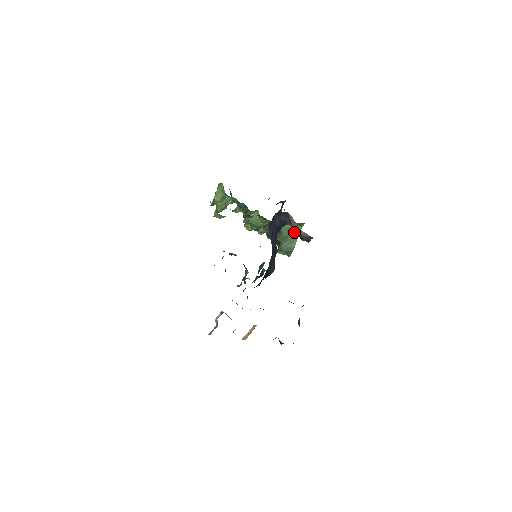
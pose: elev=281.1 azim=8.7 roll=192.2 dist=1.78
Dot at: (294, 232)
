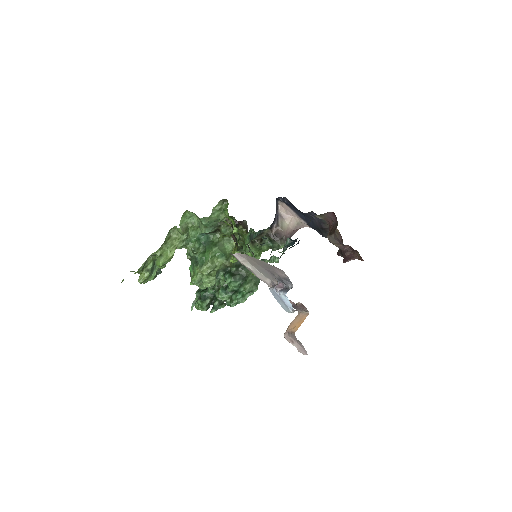
Dot at: occluded
